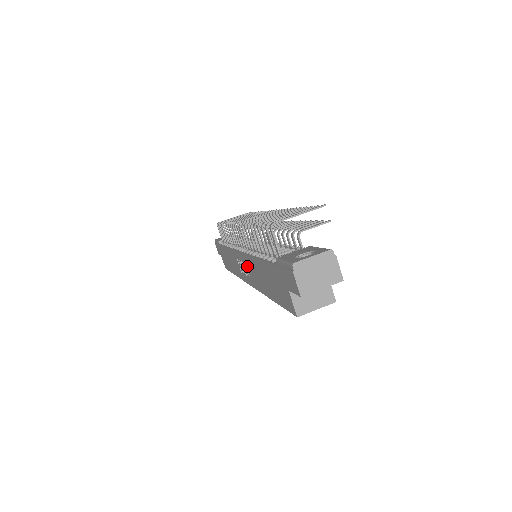
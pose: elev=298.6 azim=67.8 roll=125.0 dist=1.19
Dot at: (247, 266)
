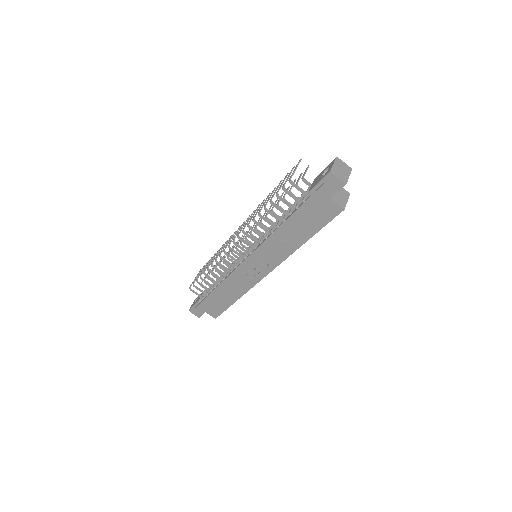
Dot at: (264, 256)
